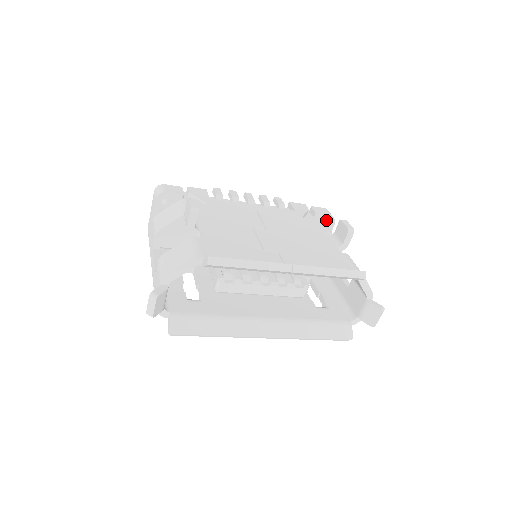
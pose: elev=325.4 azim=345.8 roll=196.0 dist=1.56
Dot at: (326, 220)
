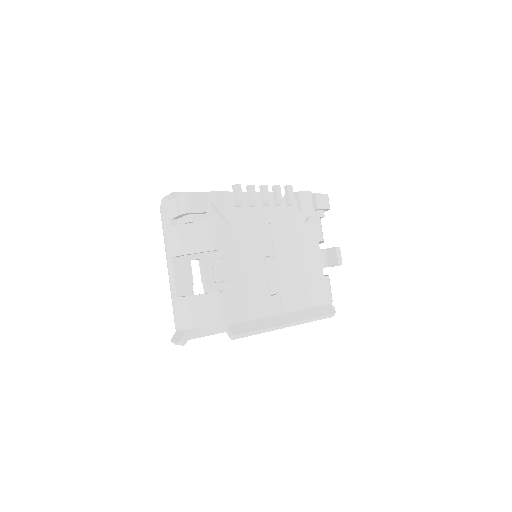
Dot at: (323, 210)
